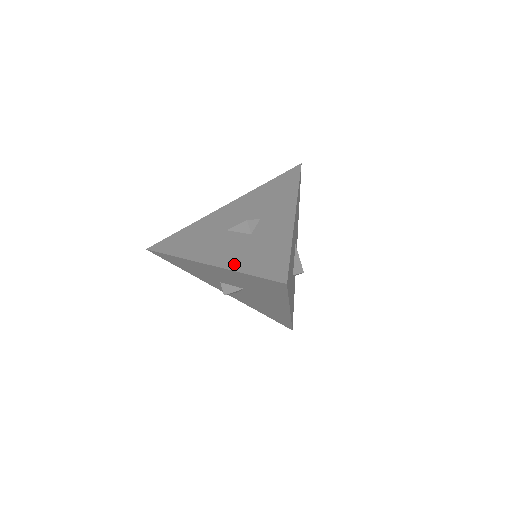
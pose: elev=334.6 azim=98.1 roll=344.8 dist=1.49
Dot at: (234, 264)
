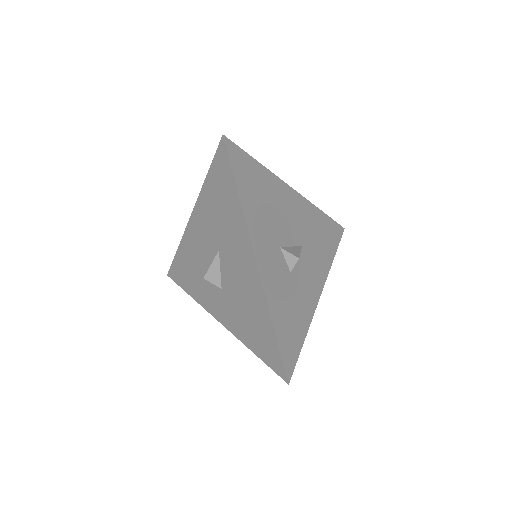
Dot at: occluded
